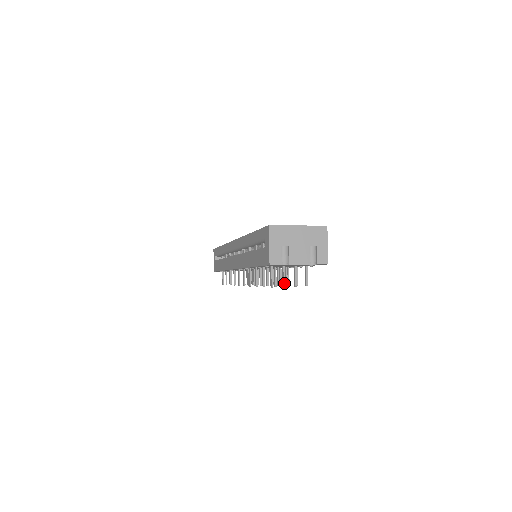
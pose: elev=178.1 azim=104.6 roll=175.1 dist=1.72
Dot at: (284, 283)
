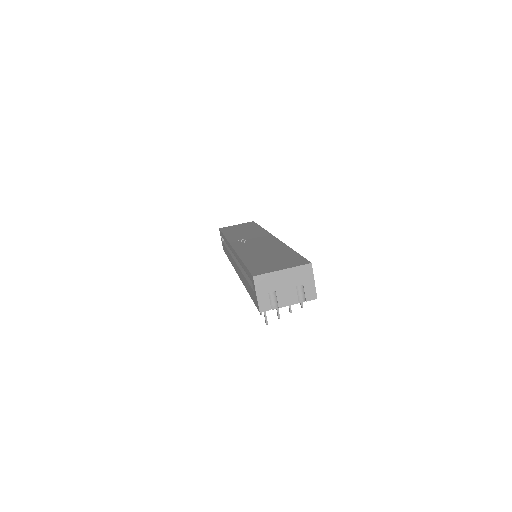
Dot at: (278, 316)
